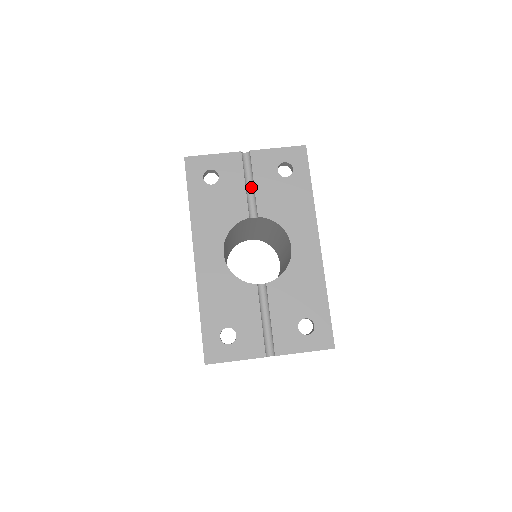
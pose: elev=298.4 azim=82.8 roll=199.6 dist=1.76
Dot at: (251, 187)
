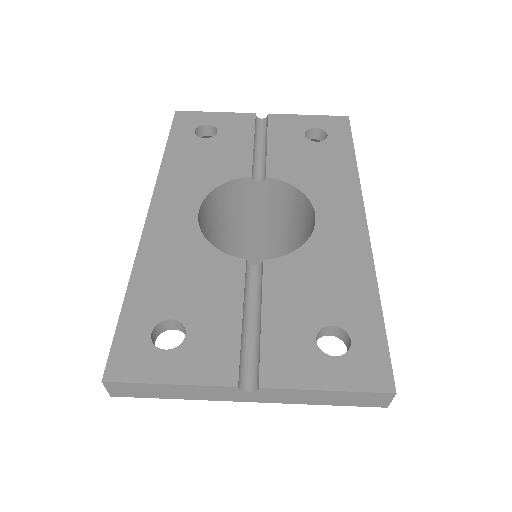
Dot at: (262, 150)
